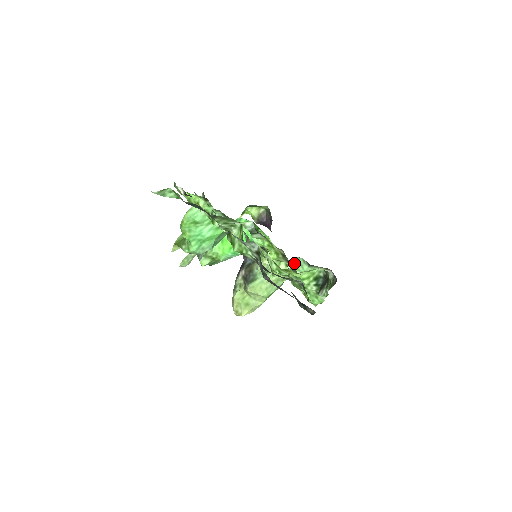
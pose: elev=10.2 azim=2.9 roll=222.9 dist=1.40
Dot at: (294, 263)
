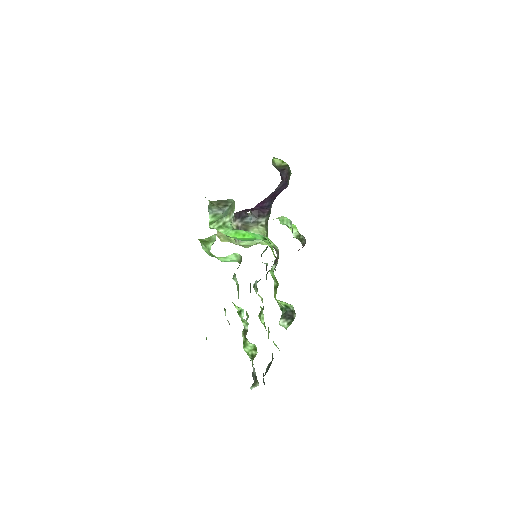
Dot at: (283, 217)
